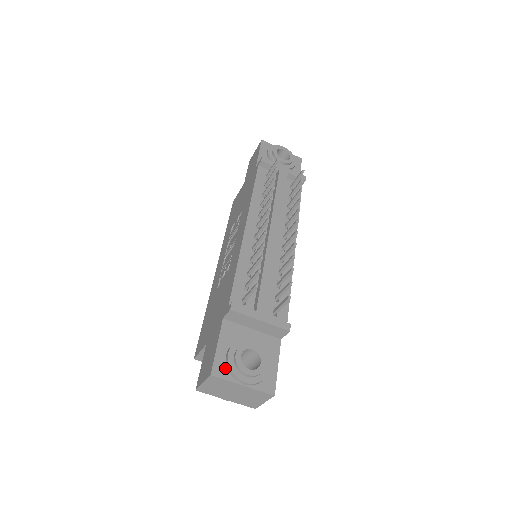
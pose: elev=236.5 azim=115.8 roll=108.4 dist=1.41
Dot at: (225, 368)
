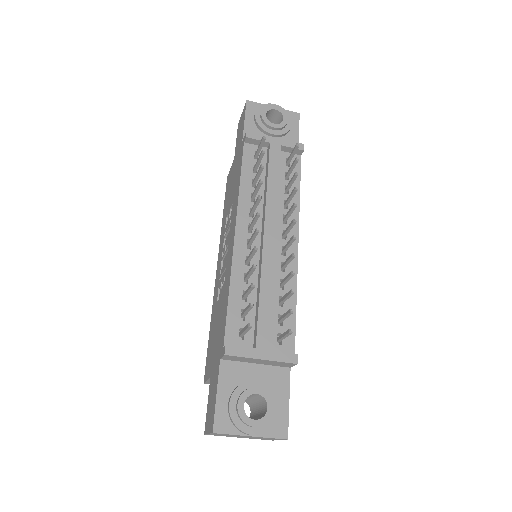
Dot at: (228, 420)
